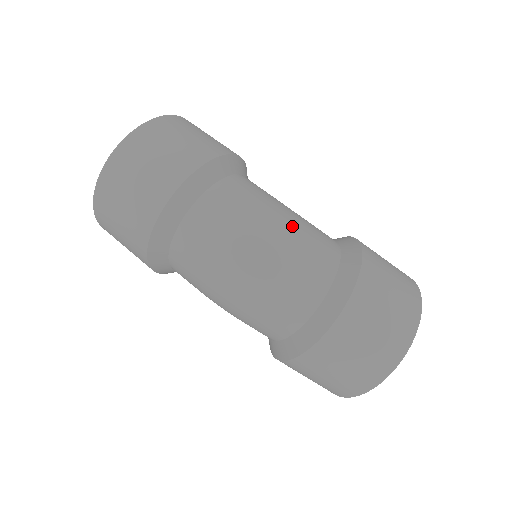
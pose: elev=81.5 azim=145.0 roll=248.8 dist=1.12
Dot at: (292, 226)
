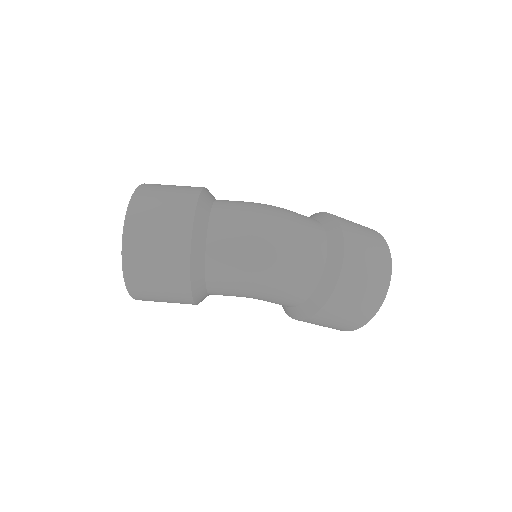
Dot at: (279, 207)
